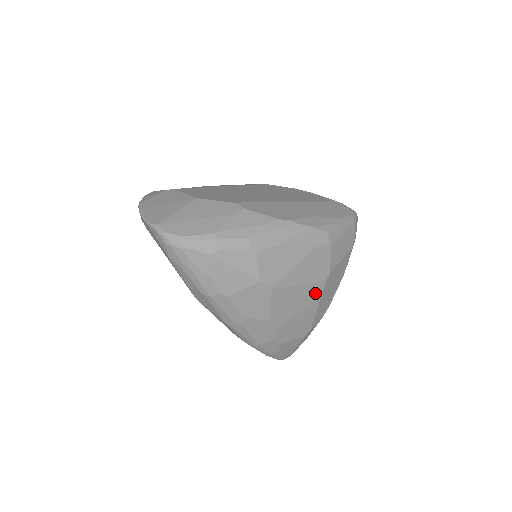
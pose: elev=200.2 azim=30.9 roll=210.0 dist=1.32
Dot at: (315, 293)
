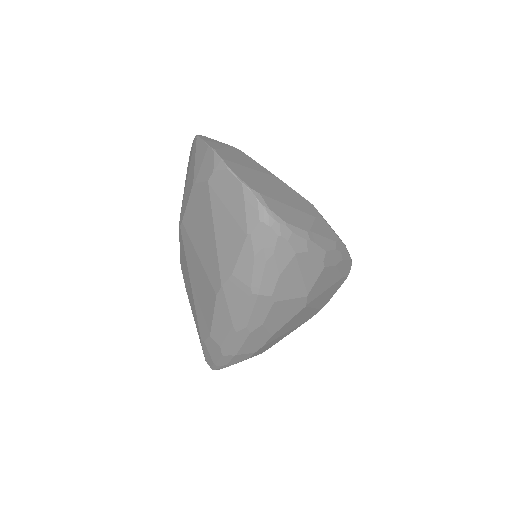
Dot at: (308, 318)
